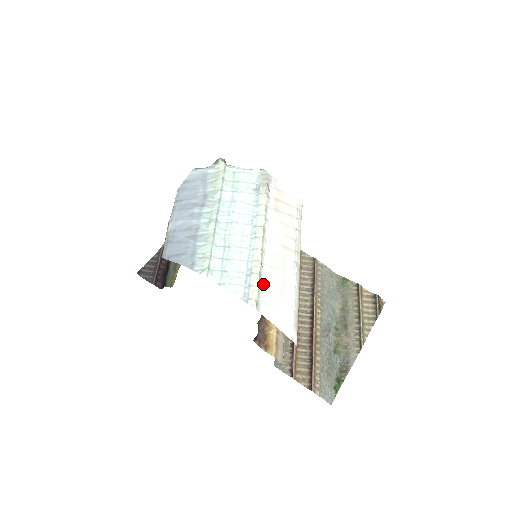
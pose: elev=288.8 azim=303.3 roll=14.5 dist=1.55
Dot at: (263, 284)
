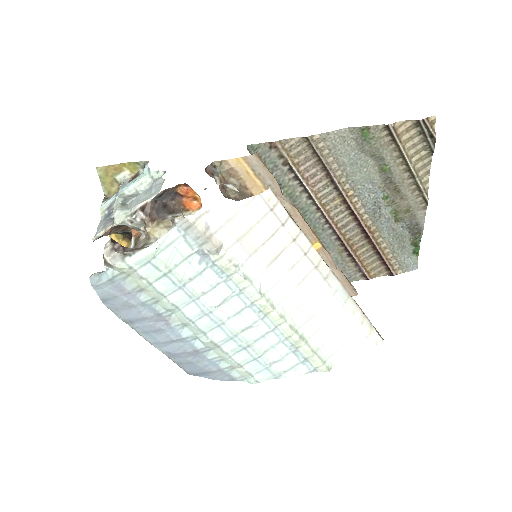
Dot at: (316, 343)
